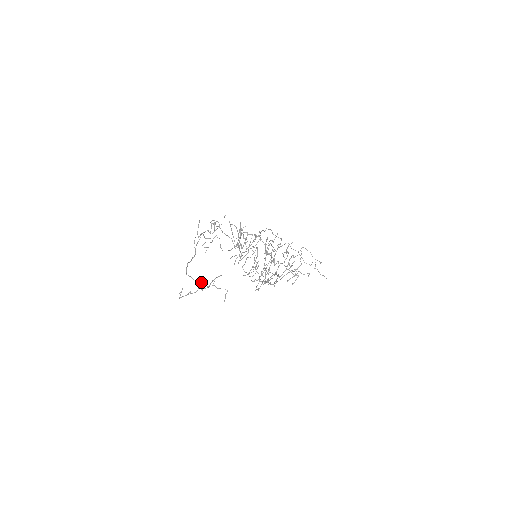
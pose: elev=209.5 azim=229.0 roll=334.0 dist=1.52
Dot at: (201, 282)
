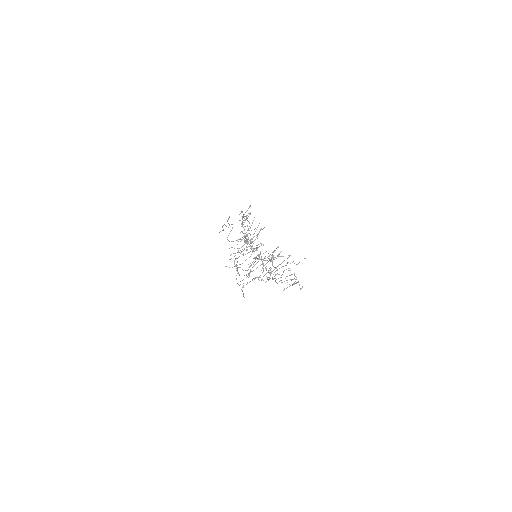
Dot at: (272, 254)
